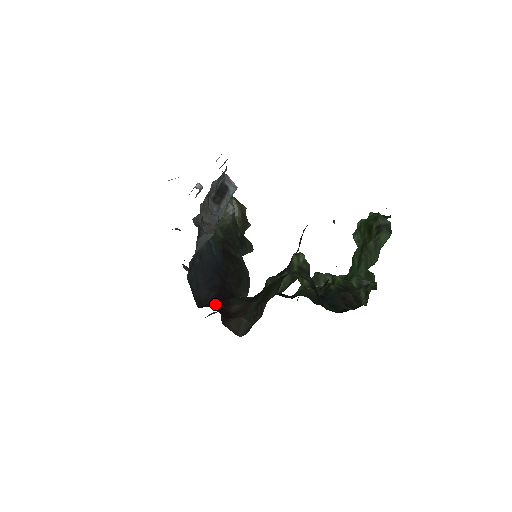
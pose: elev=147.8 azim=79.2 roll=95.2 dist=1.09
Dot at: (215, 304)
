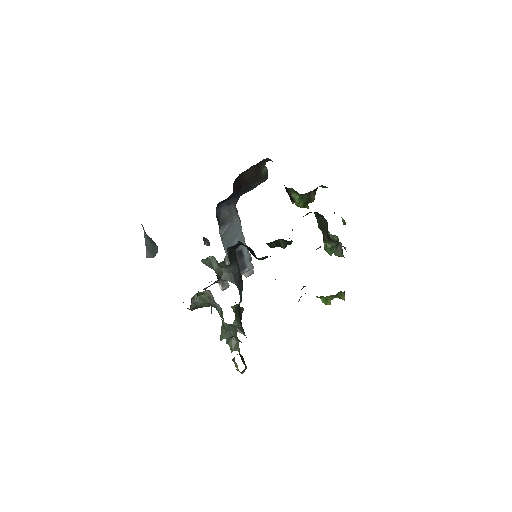
Dot at: occluded
